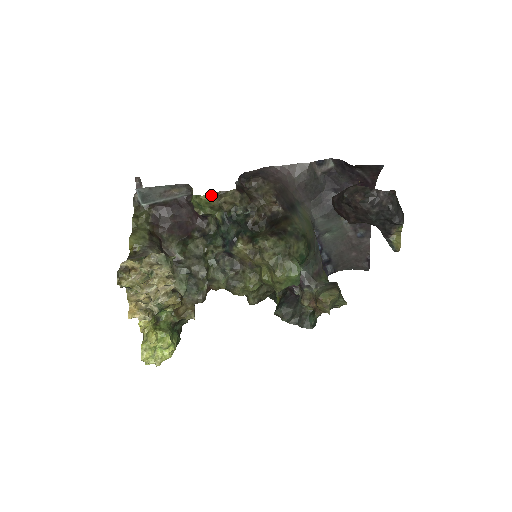
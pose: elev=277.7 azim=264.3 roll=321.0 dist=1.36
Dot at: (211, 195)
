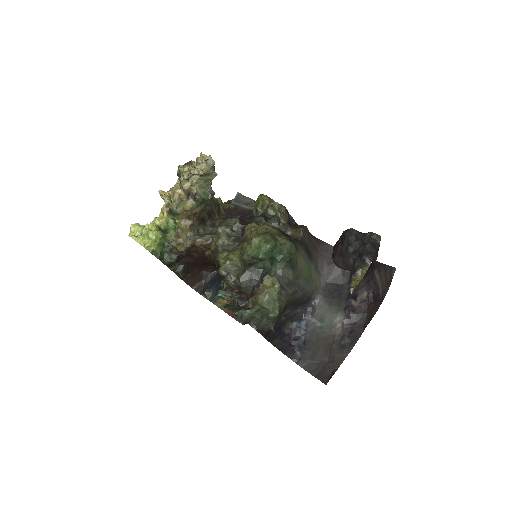
Dot at: (269, 197)
